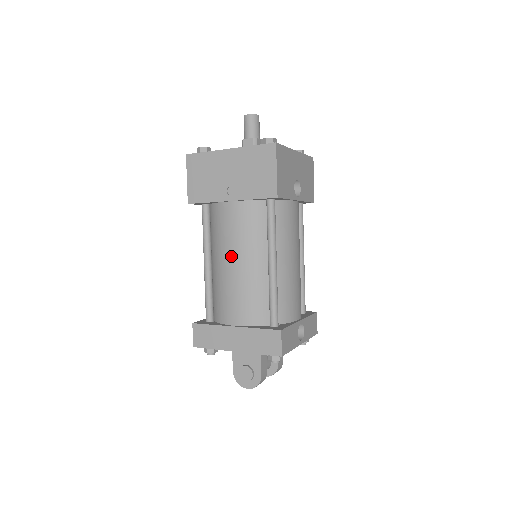
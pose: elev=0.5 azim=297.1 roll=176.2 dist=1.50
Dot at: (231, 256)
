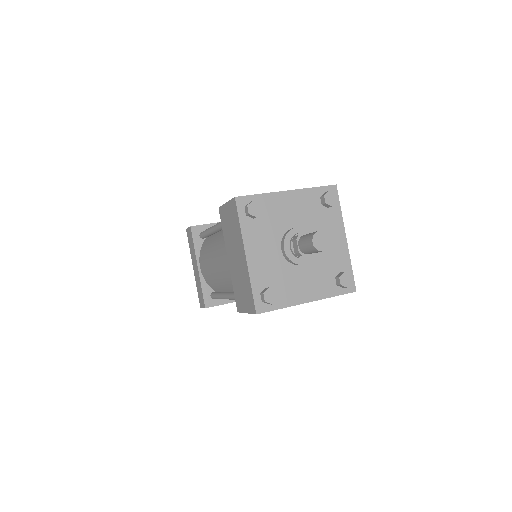
Dot at: occluded
